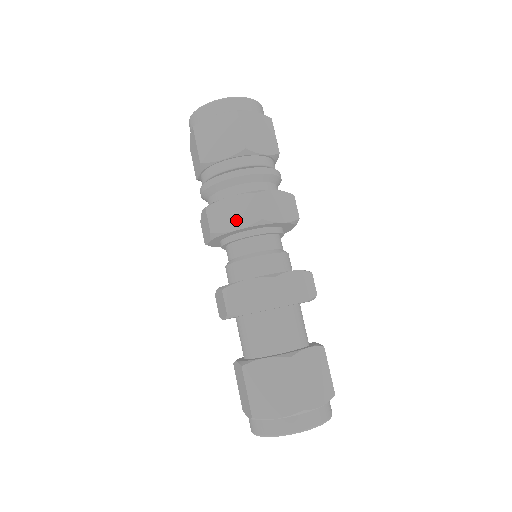
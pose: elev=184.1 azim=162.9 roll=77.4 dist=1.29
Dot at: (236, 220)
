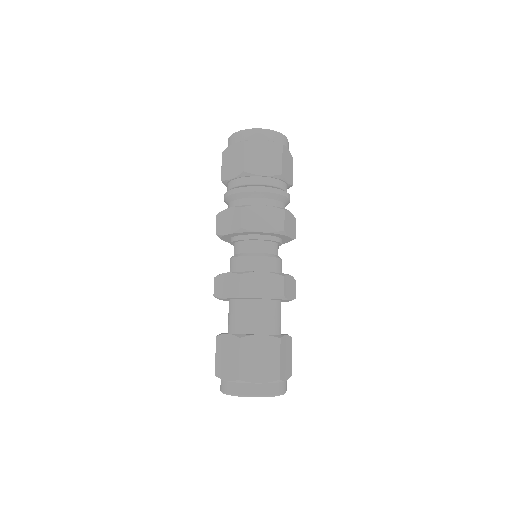
Dot at: (228, 227)
